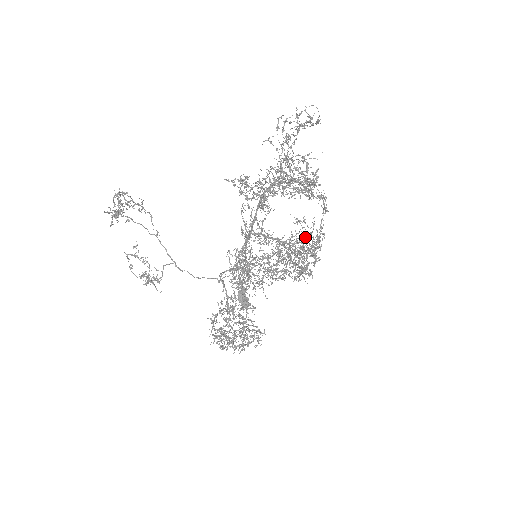
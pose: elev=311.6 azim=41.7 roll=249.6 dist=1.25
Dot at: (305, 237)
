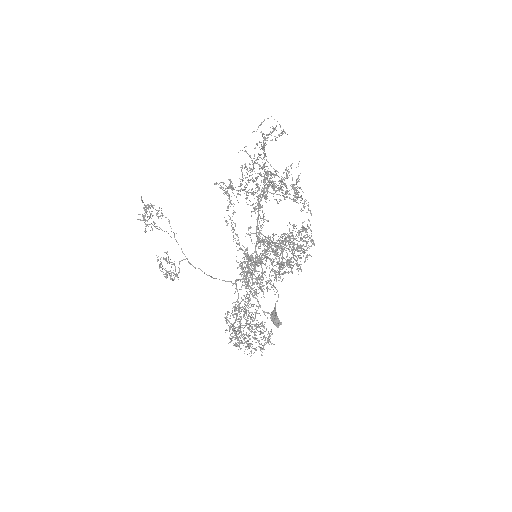
Dot at: occluded
